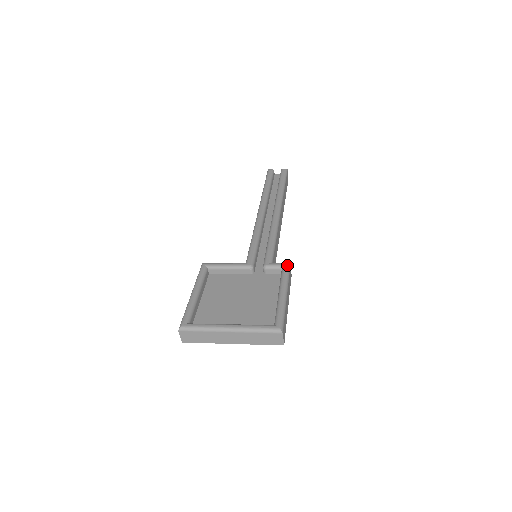
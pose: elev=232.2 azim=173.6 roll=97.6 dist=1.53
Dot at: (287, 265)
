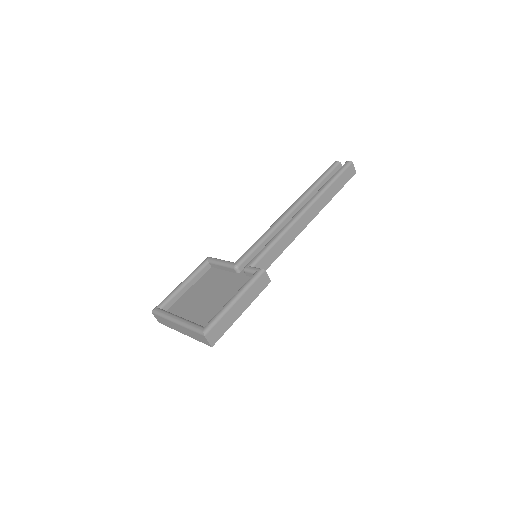
Dot at: (259, 271)
